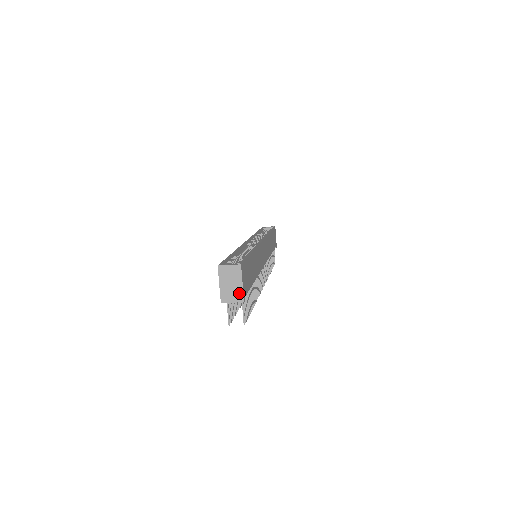
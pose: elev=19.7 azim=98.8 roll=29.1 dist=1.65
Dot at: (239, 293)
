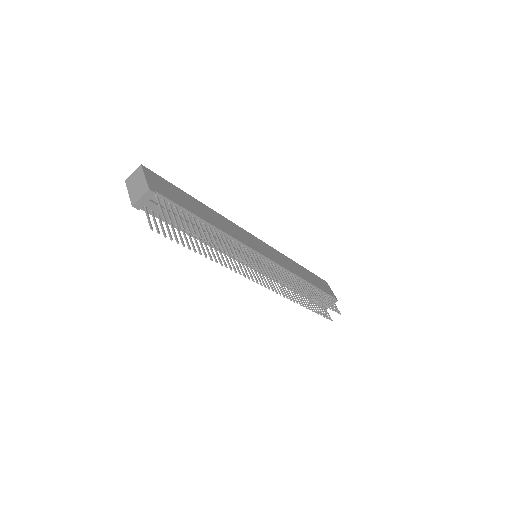
Dot at: (144, 186)
